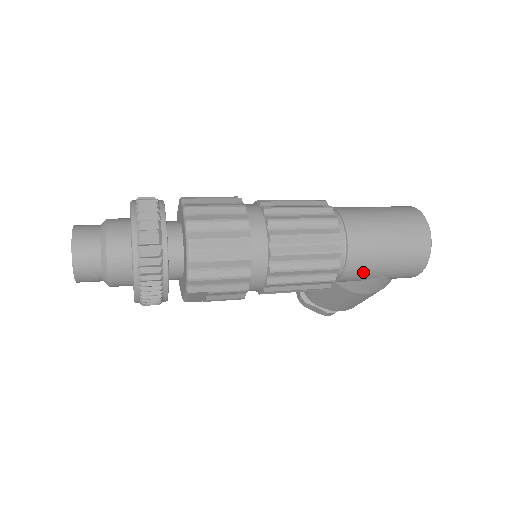
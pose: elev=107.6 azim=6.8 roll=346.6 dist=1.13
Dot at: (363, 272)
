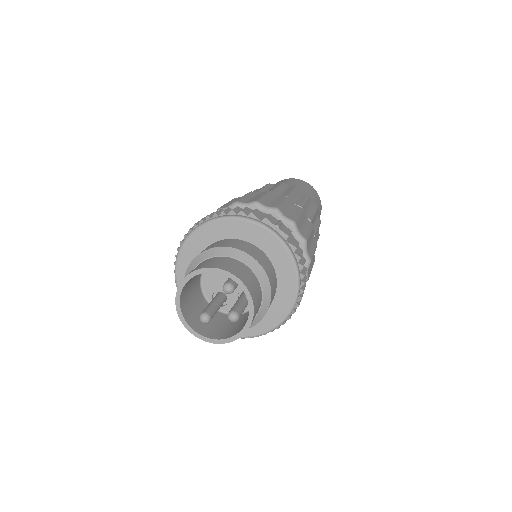
Dot at: occluded
